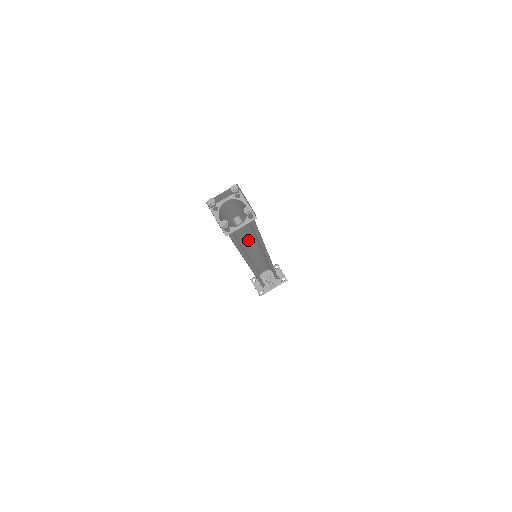
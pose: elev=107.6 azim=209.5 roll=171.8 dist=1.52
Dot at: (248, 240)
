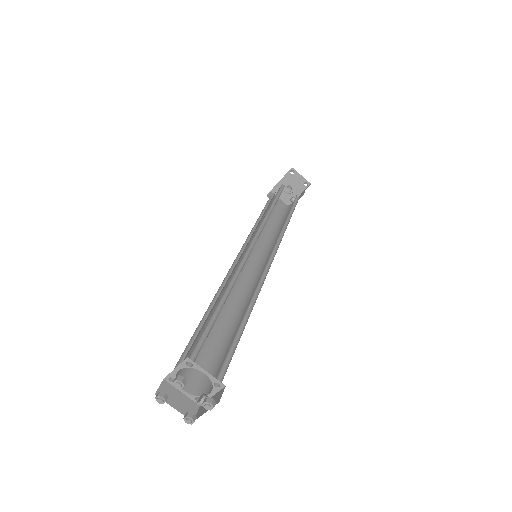
Dot at: occluded
